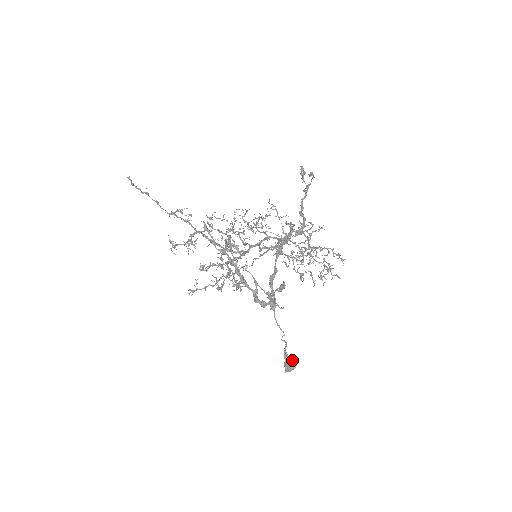
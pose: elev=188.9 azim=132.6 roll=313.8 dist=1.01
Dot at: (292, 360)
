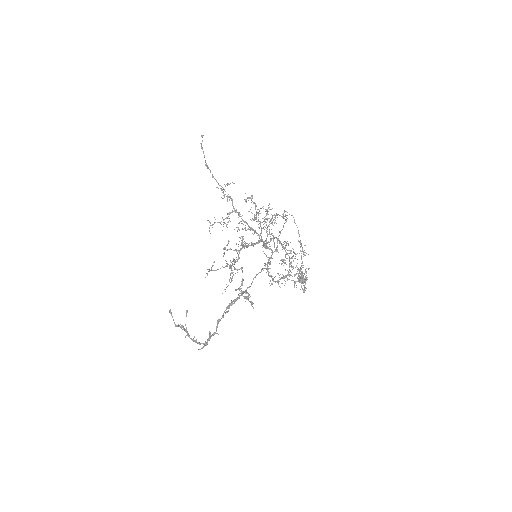
Dot at: (301, 280)
